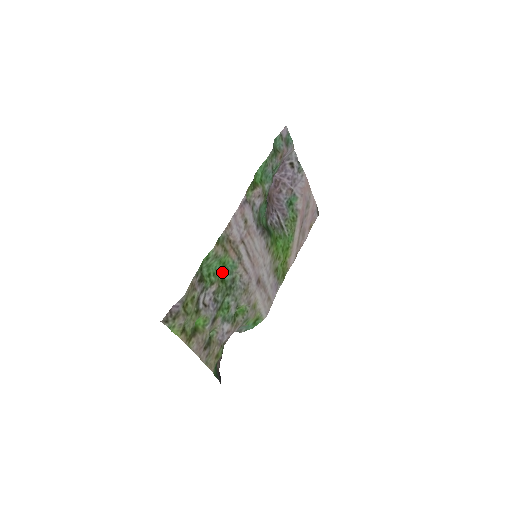
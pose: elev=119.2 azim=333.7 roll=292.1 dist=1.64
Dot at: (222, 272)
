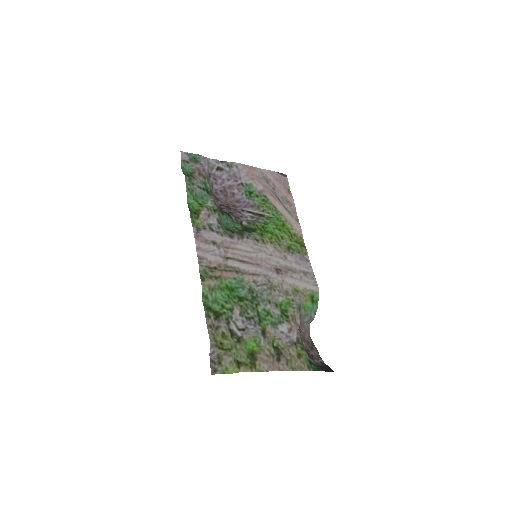
Dot at: (234, 294)
